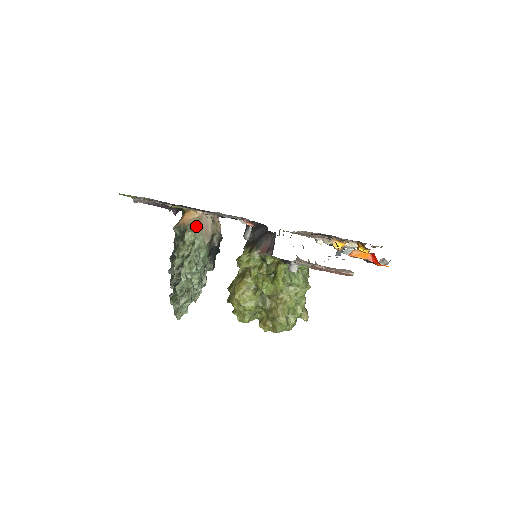
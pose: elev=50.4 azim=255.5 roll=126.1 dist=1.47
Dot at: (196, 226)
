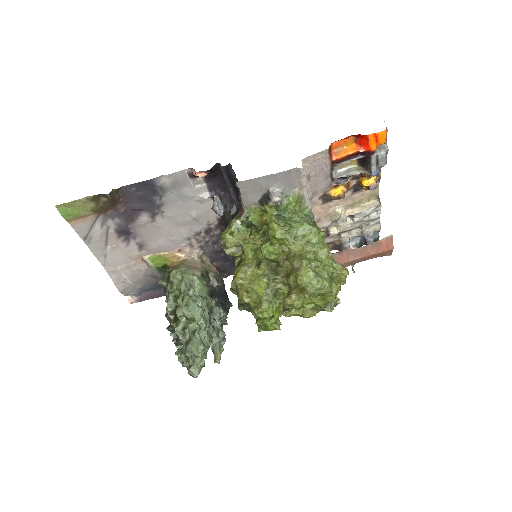
Dot at: (181, 266)
